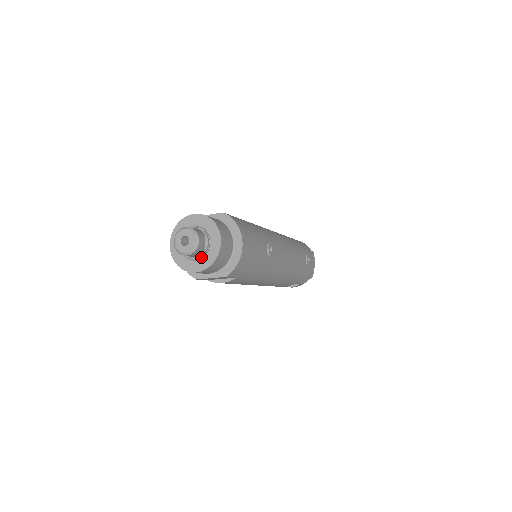
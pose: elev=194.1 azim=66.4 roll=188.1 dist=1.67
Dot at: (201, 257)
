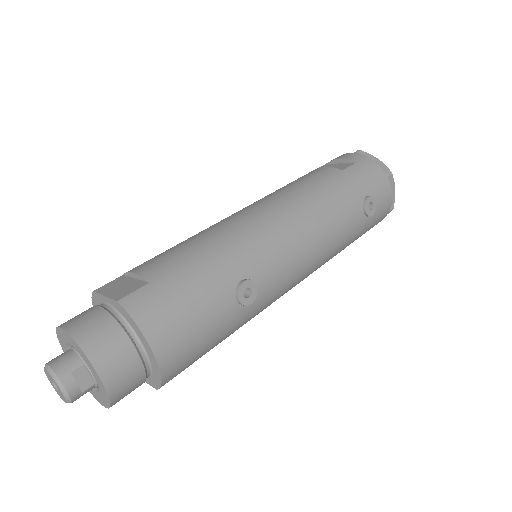
Dot at: (98, 388)
